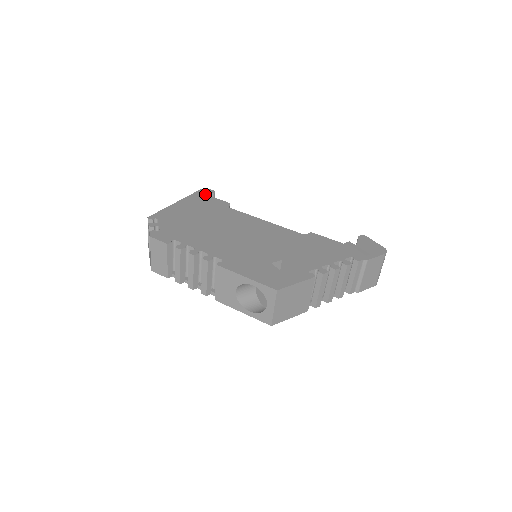
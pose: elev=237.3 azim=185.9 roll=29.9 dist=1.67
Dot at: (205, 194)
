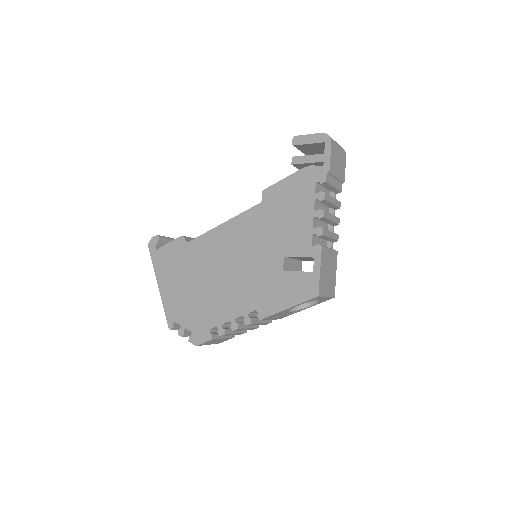
Dot at: (158, 249)
